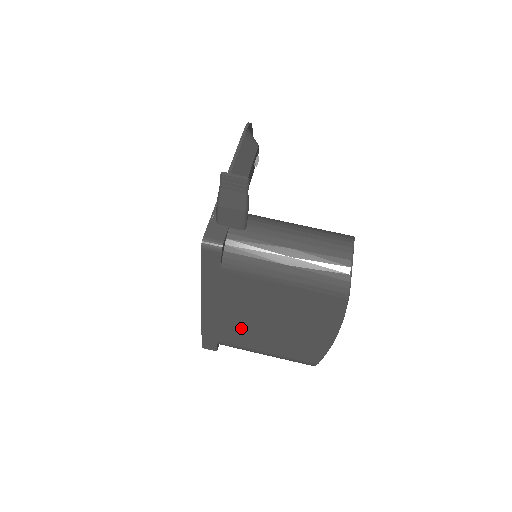
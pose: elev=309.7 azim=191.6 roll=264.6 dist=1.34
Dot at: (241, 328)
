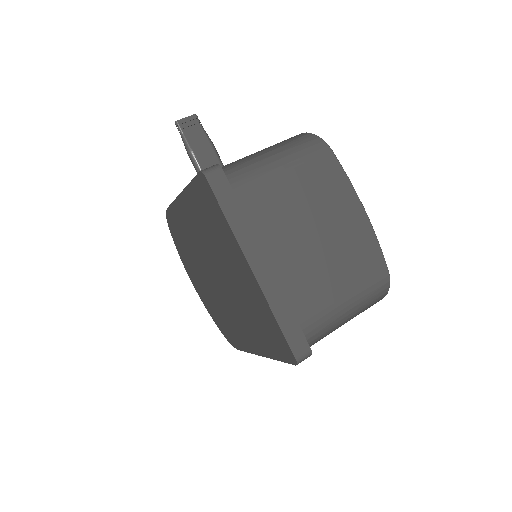
Dot at: (302, 274)
